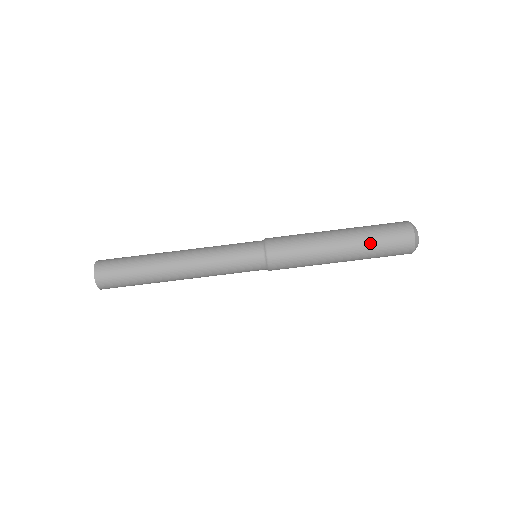
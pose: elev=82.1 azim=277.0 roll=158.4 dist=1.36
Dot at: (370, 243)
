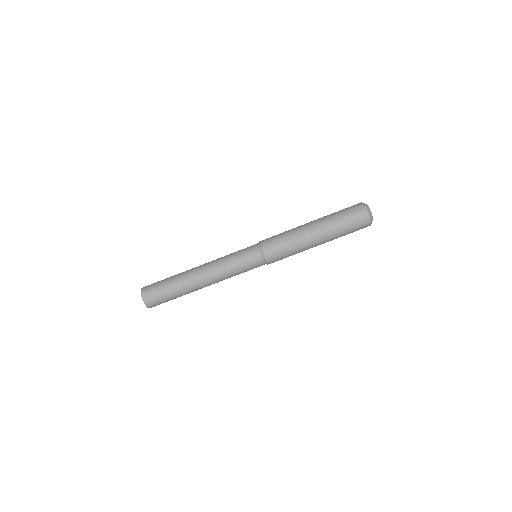
Dot at: (335, 222)
